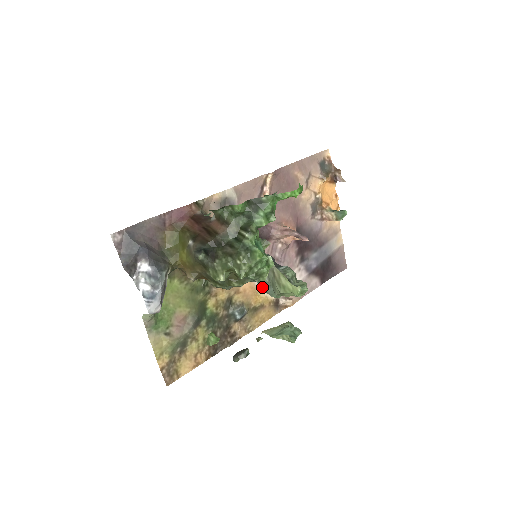
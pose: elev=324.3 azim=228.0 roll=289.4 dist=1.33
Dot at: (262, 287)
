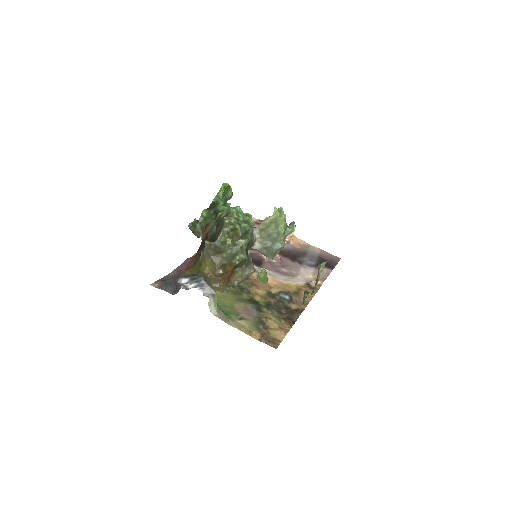
Dot at: (286, 281)
